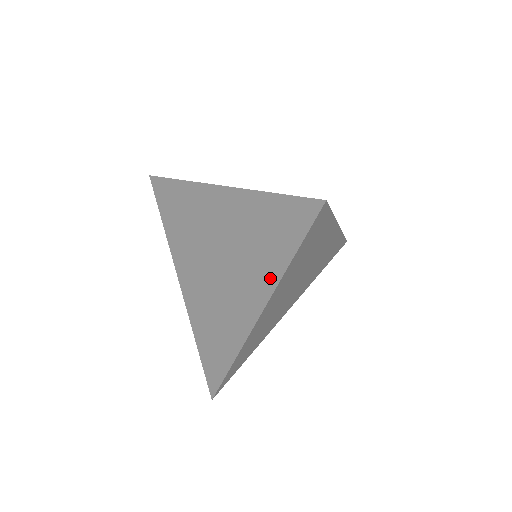
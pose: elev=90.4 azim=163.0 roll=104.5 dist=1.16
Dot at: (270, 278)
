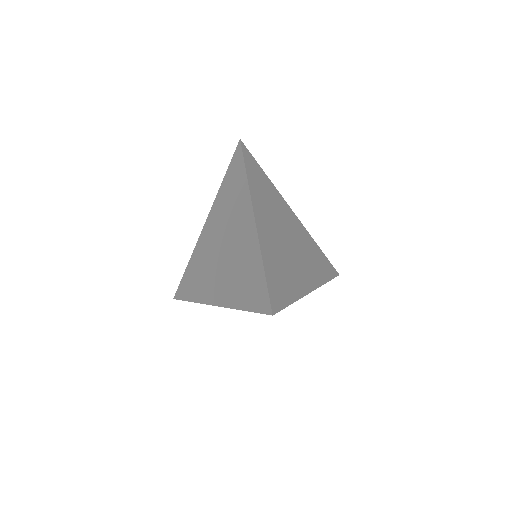
Dot at: (231, 300)
